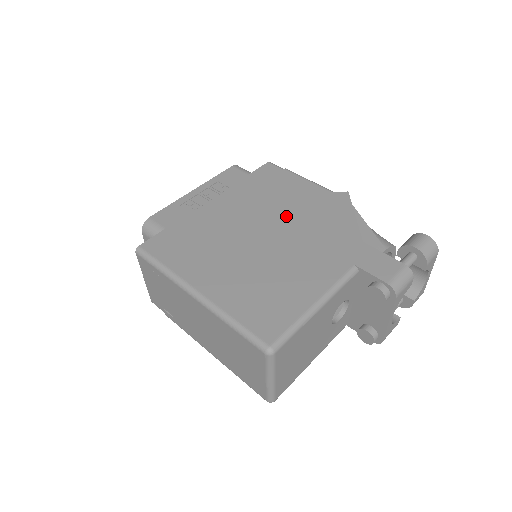
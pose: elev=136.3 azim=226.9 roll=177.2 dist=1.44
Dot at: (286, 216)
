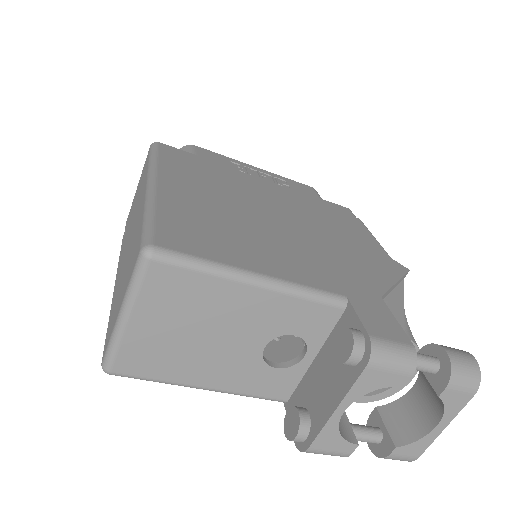
Dot at: (319, 228)
